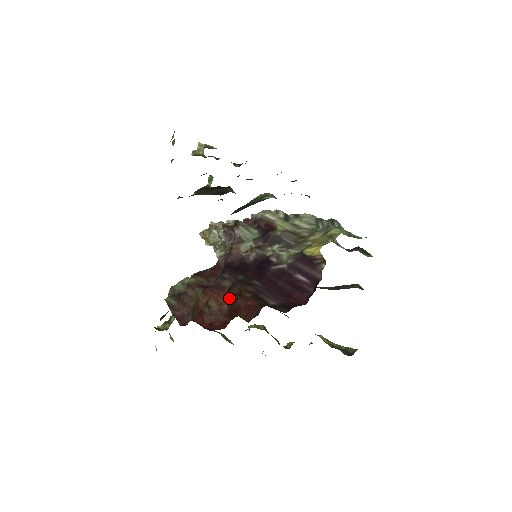
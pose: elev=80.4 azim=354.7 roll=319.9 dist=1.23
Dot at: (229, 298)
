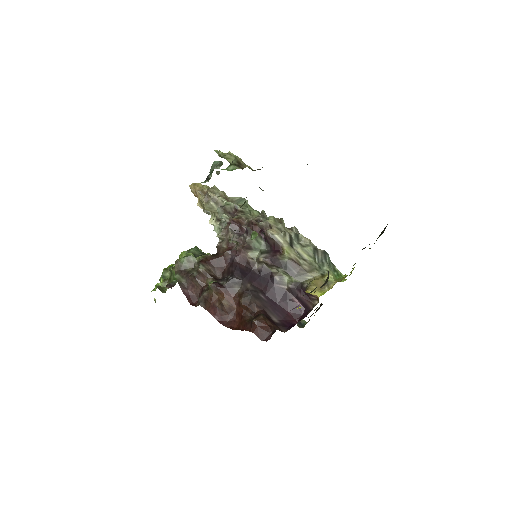
Dot at: (240, 303)
